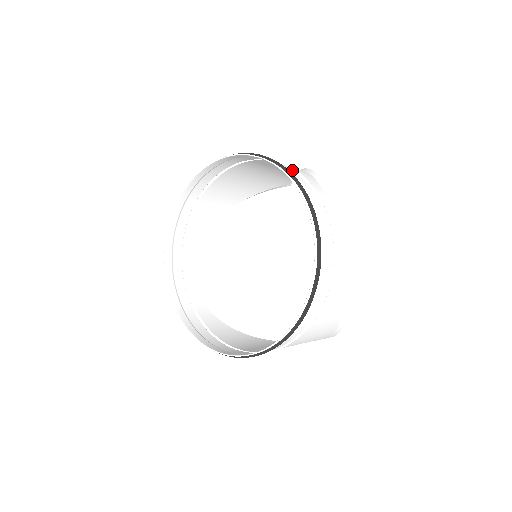
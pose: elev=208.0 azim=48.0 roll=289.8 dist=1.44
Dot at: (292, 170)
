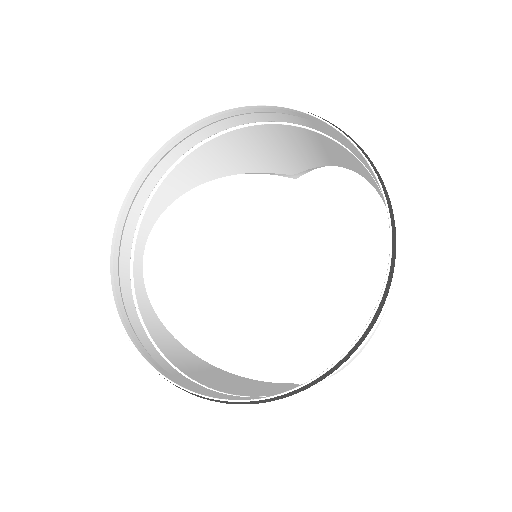
Dot at: (362, 161)
